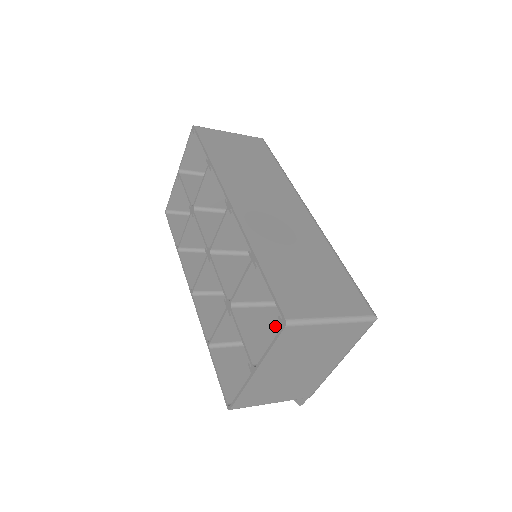
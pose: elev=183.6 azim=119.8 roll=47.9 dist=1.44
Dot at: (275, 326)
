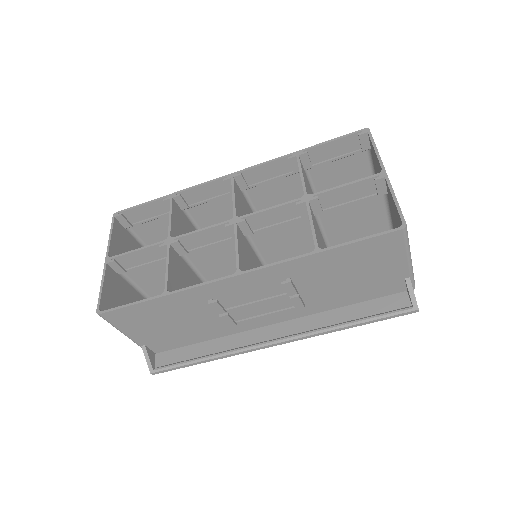
Dot at: (344, 213)
